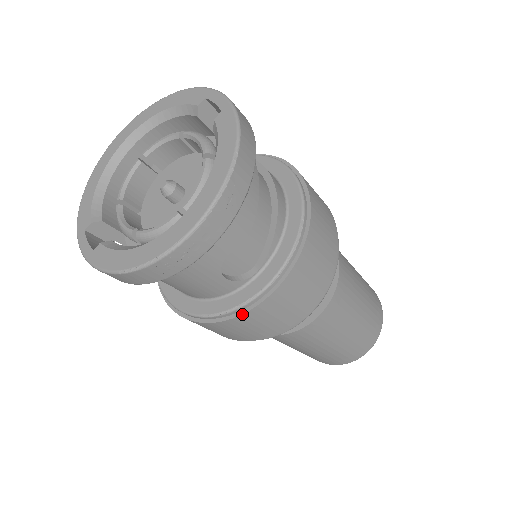
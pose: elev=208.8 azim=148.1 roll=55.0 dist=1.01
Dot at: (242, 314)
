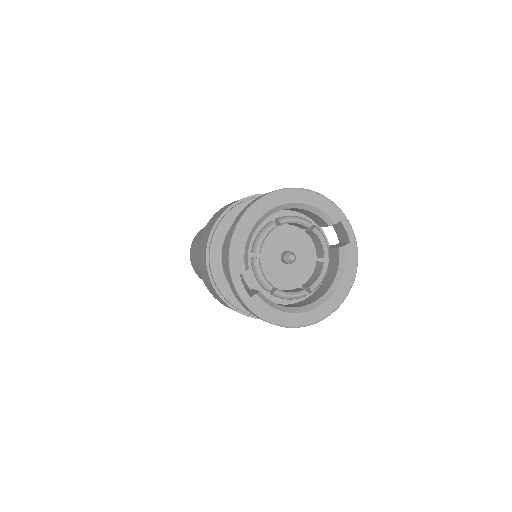
Dot at: occluded
